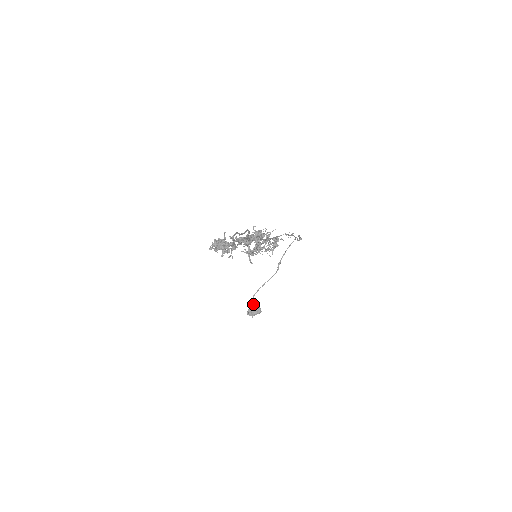
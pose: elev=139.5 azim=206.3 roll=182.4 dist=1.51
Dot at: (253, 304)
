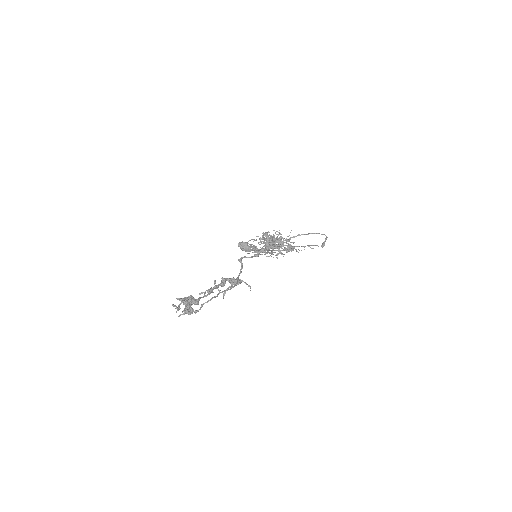
Dot at: occluded
